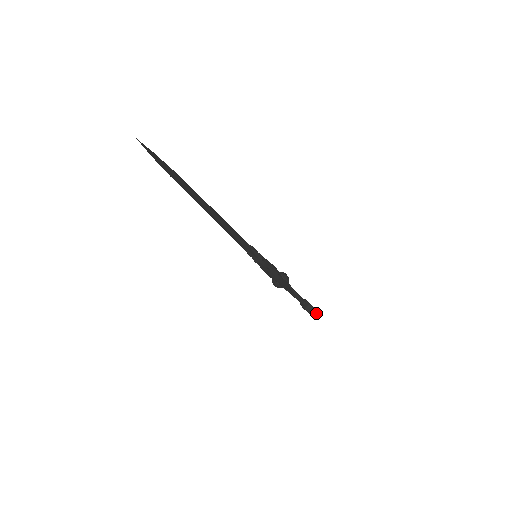
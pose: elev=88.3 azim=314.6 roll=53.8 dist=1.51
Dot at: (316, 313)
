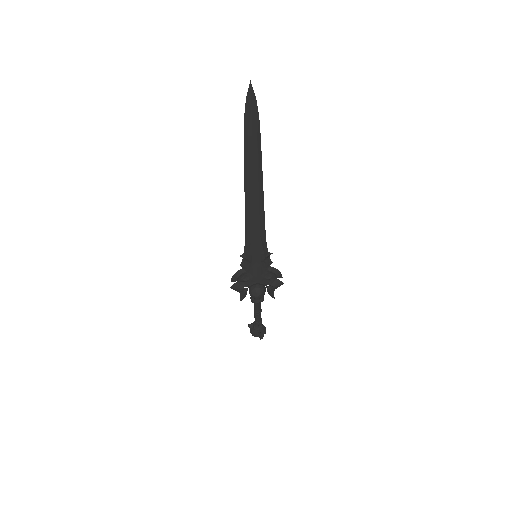
Dot at: occluded
